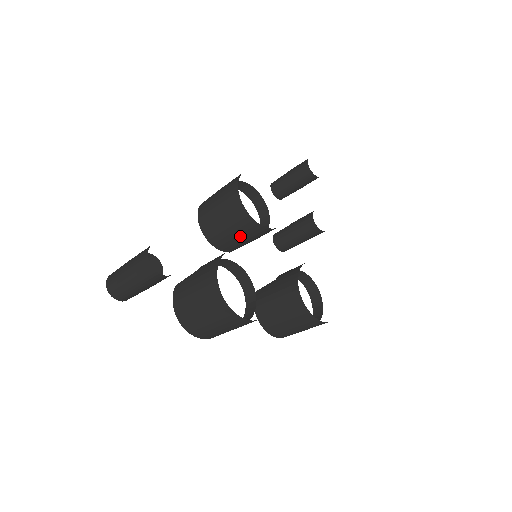
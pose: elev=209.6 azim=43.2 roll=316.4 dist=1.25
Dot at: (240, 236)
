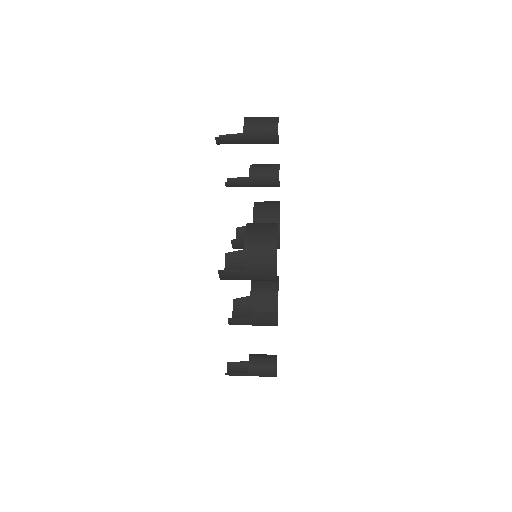
Dot at: occluded
